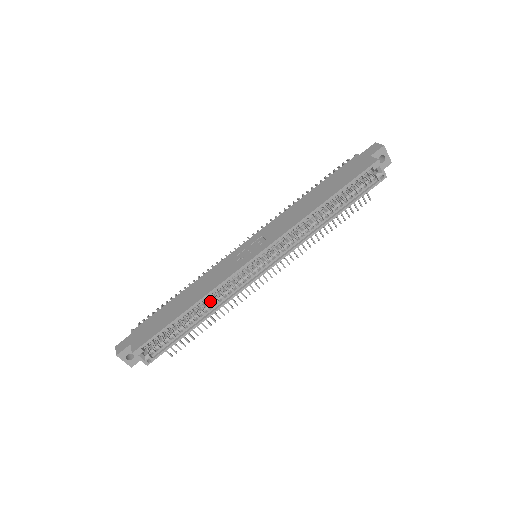
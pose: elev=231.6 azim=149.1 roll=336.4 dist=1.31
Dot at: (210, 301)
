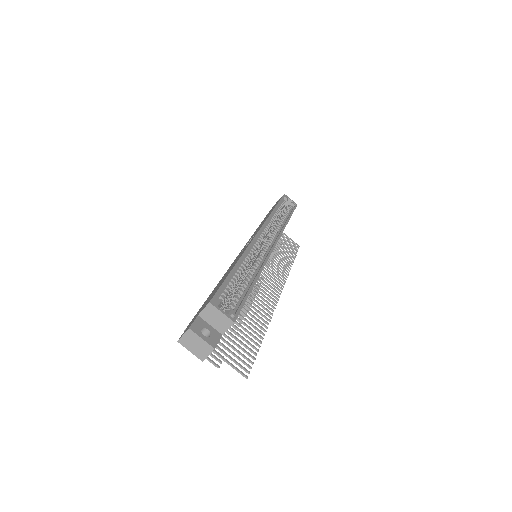
Dot at: (249, 270)
